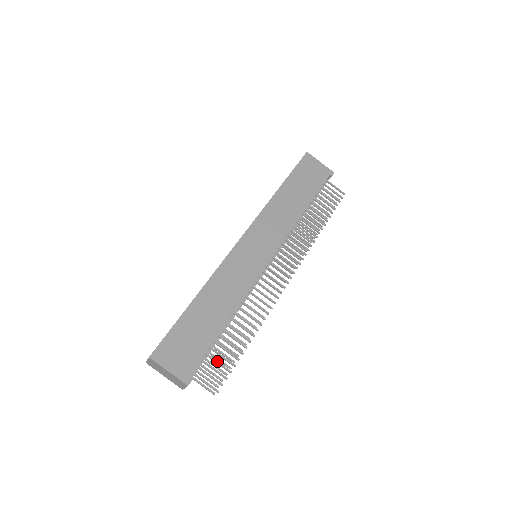
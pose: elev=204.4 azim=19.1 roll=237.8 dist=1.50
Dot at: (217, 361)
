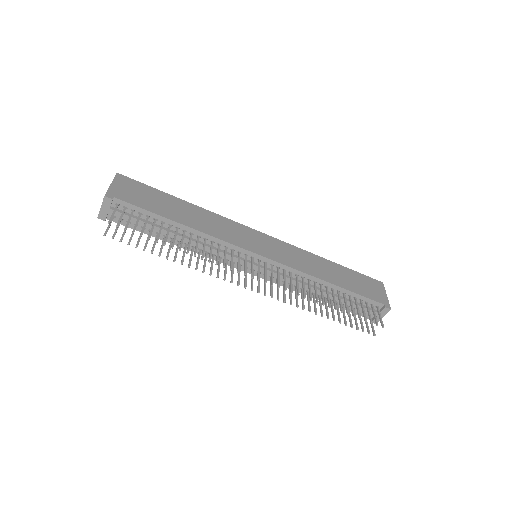
Dot at: (138, 221)
